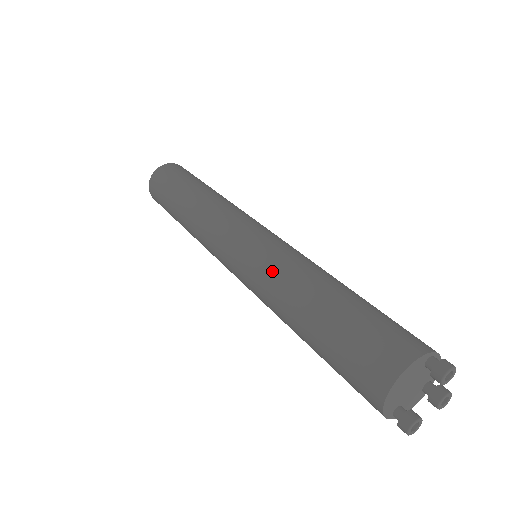
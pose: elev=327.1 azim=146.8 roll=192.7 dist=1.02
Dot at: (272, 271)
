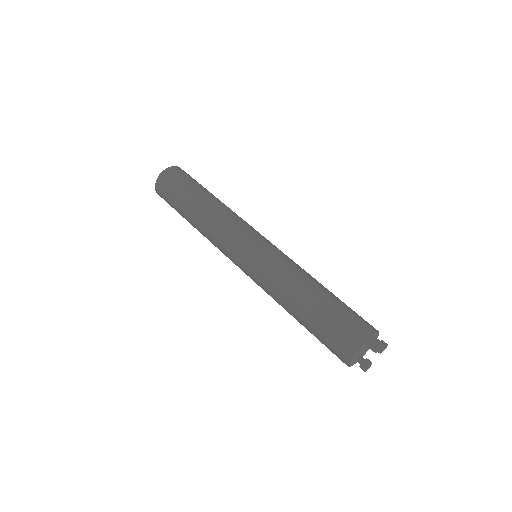
Dot at: (269, 285)
